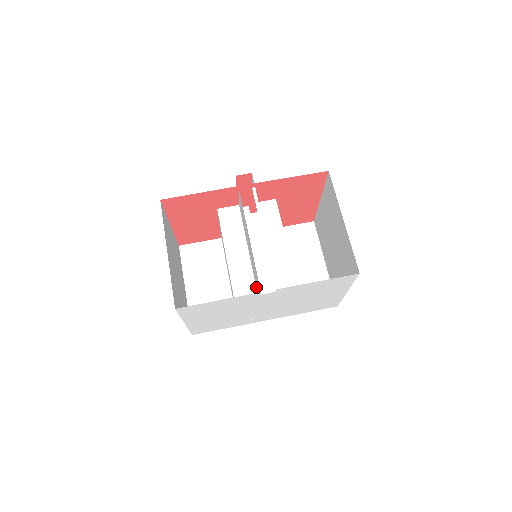
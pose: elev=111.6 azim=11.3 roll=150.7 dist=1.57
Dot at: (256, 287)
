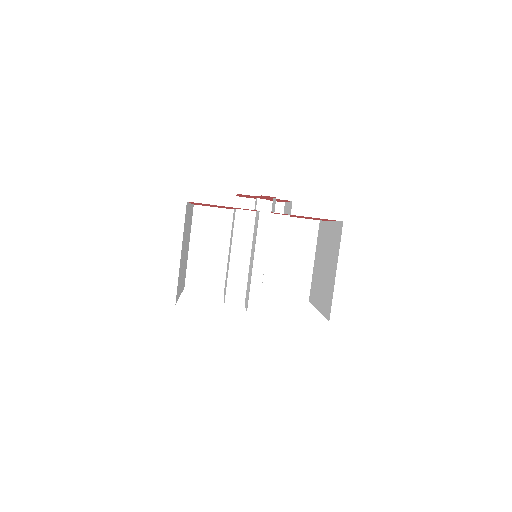
Dot at: (246, 292)
